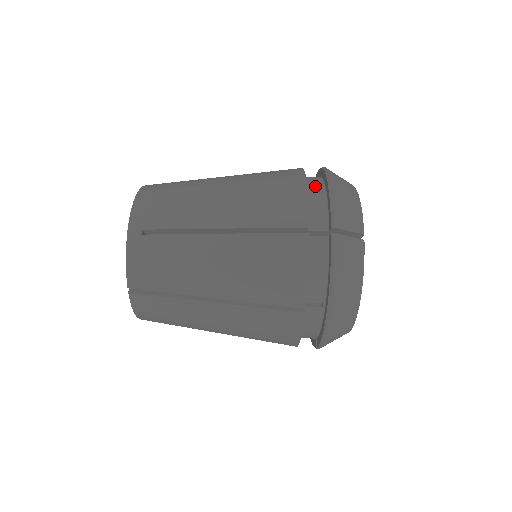
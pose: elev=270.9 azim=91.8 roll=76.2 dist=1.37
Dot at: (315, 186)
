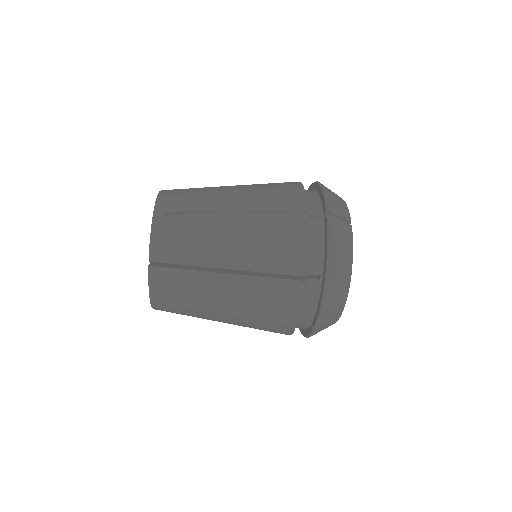
Dot at: (312, 285)
